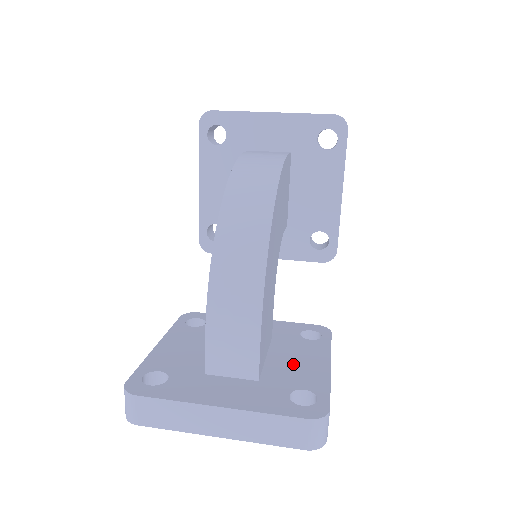
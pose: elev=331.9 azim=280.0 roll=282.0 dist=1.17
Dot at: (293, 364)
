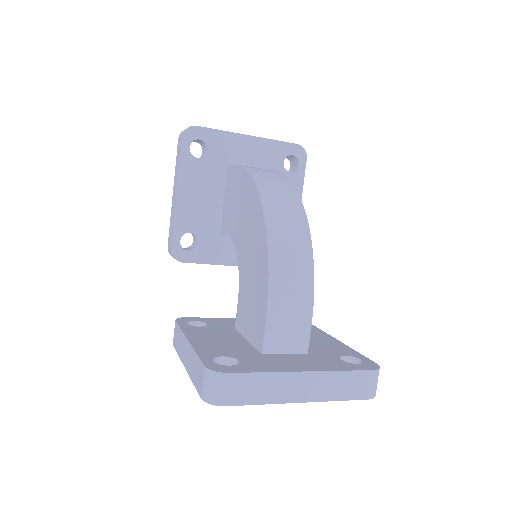
Dot at: (315, 343)
